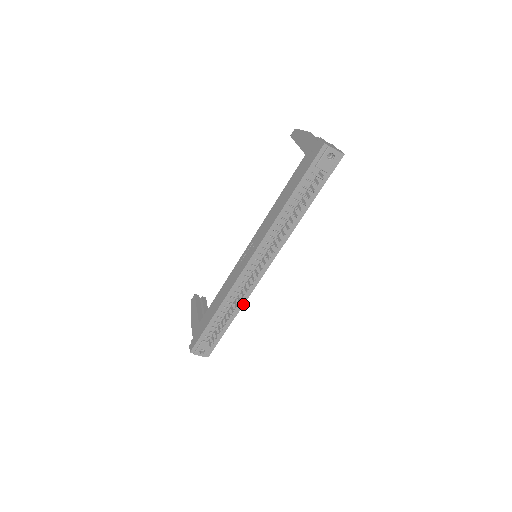
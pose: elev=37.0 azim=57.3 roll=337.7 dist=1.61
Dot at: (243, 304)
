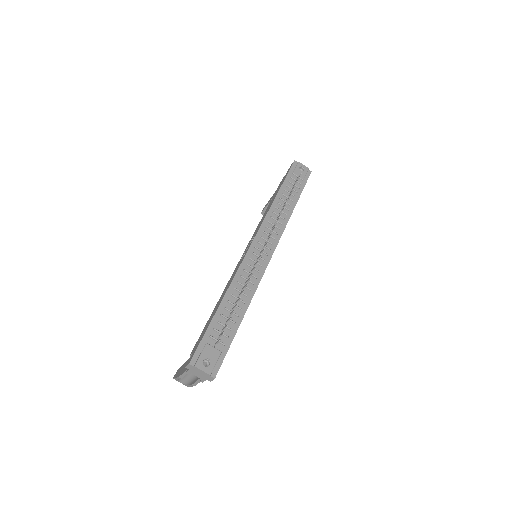
Dot at: (252, 296)
